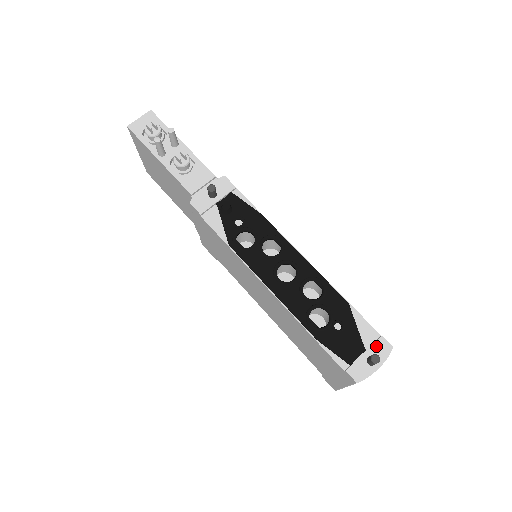
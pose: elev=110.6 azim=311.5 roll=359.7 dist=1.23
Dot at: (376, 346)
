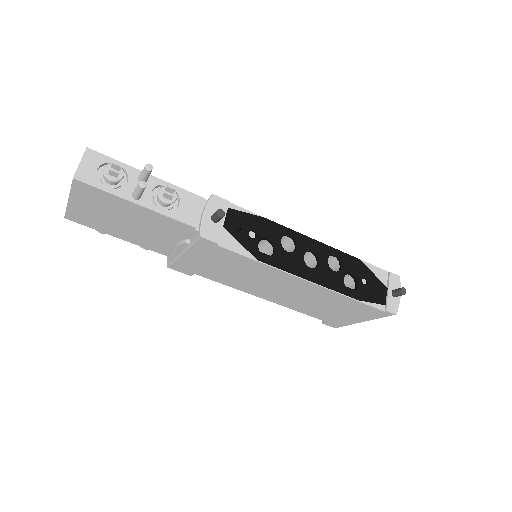
Dot at: (391, 281)
